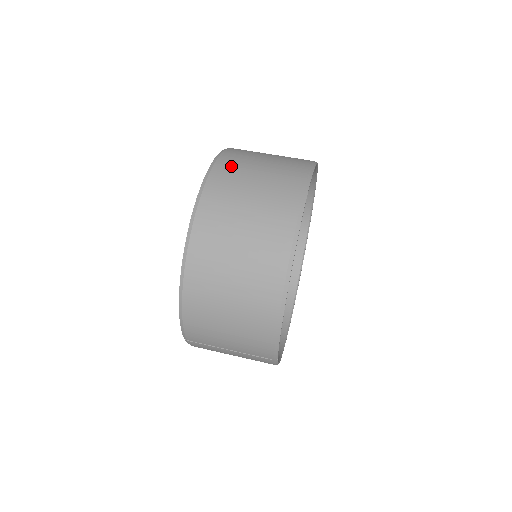
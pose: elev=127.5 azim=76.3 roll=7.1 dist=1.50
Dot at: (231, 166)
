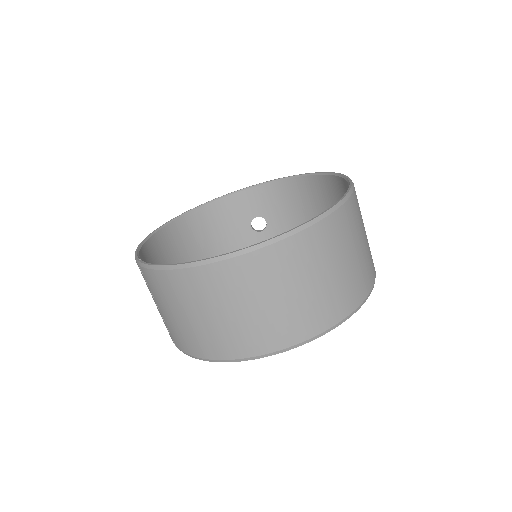
Dot at: (337, 232)
